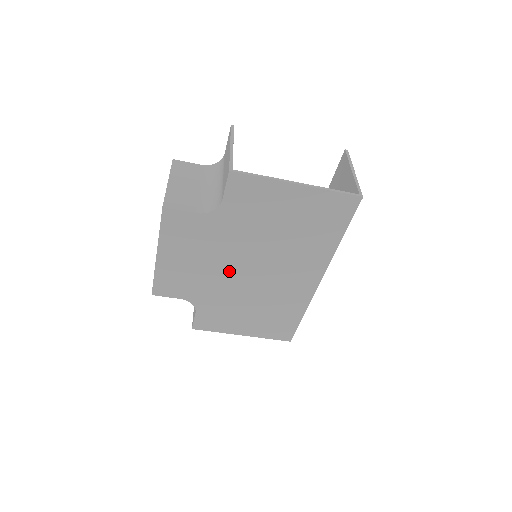
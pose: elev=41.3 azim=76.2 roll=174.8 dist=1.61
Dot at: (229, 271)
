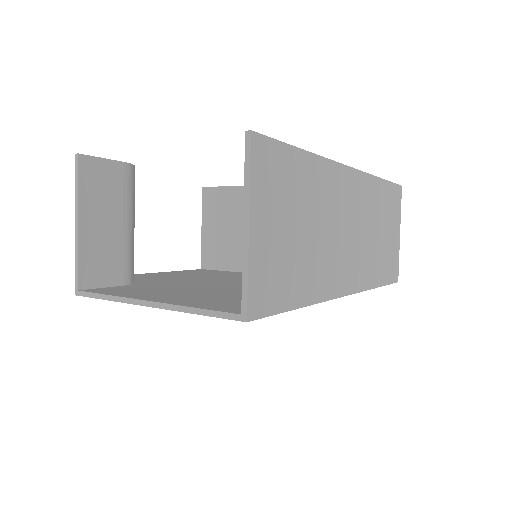
Dot at: occluded
